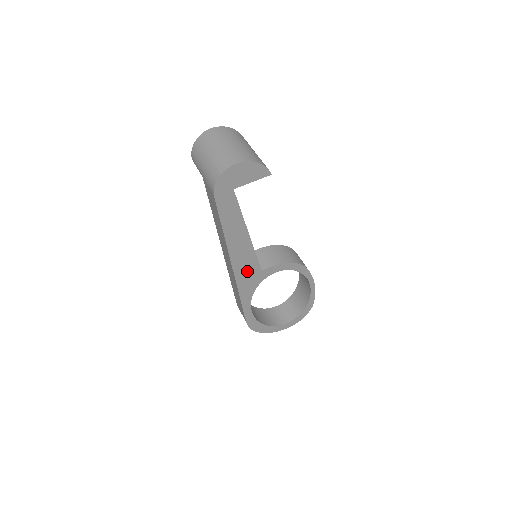
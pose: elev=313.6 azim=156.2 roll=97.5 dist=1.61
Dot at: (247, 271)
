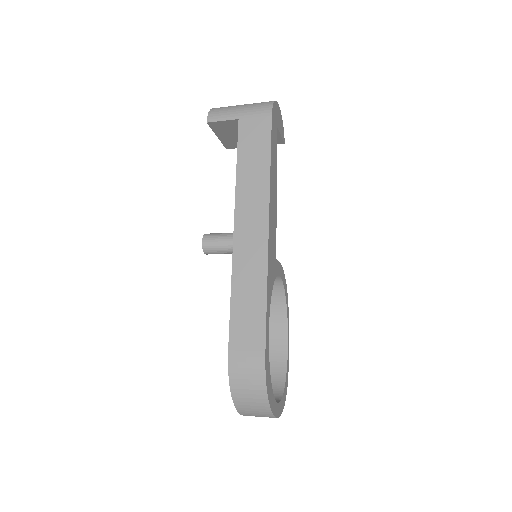
Dot at: (272, 245)
